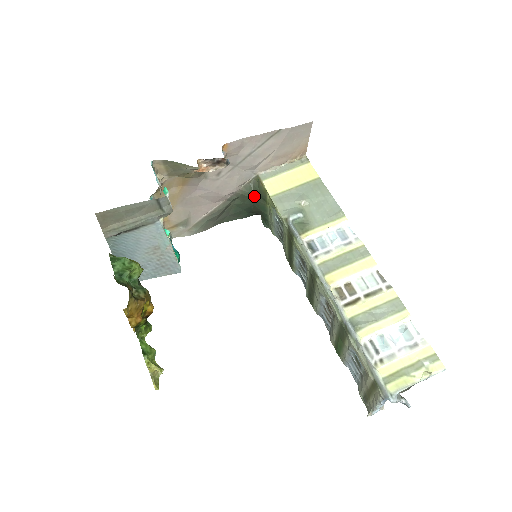
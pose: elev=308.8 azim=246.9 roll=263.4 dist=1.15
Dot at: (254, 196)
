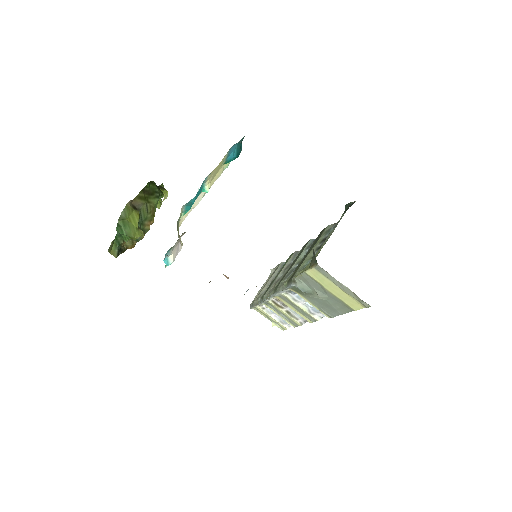
Dot at: occluded
